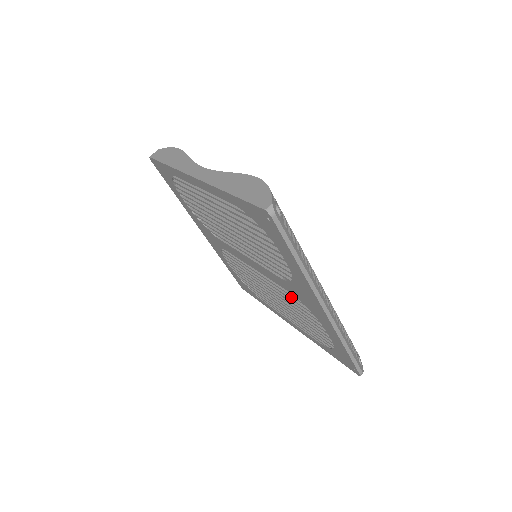
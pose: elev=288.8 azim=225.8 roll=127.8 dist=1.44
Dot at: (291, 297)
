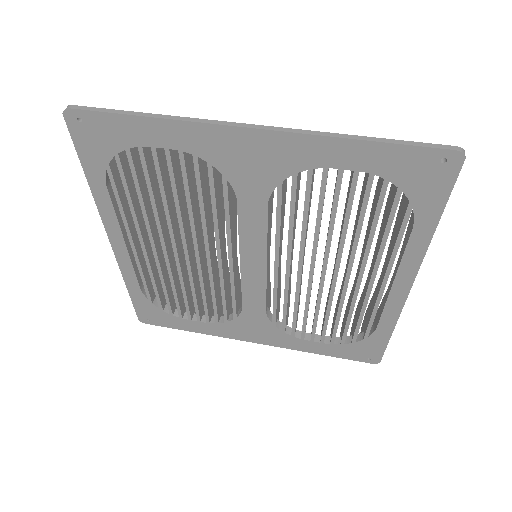
Dot at: occluded
